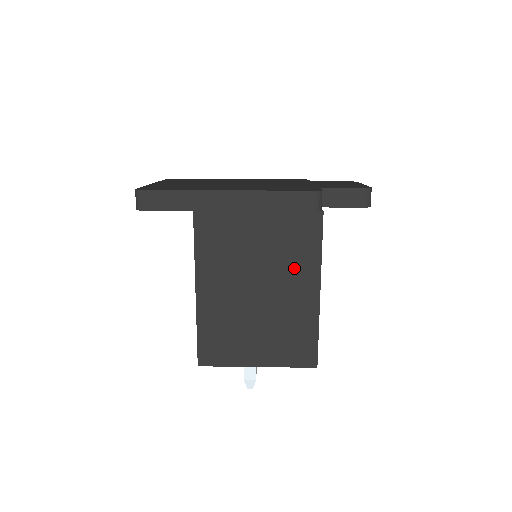
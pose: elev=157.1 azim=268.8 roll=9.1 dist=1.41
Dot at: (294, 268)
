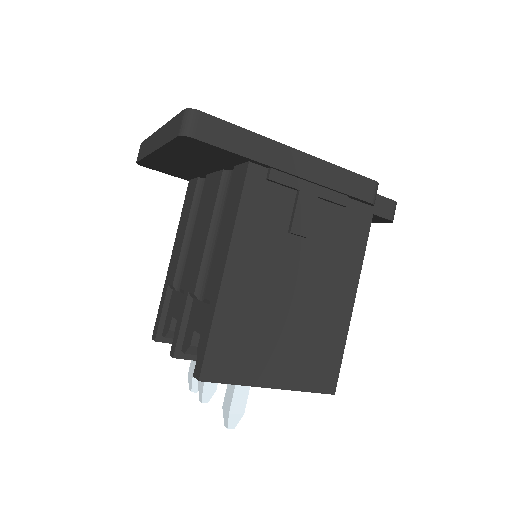
Dot at: (337, 264)
